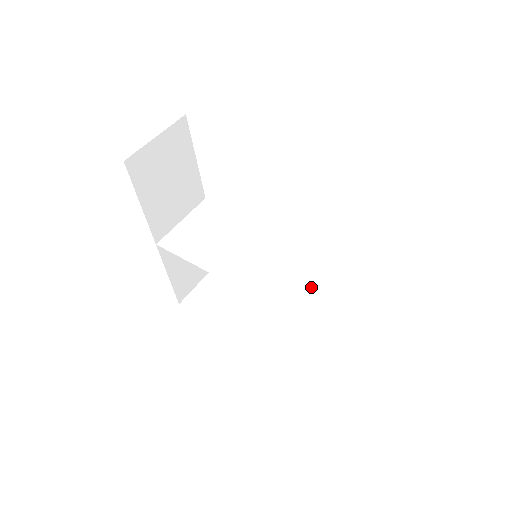
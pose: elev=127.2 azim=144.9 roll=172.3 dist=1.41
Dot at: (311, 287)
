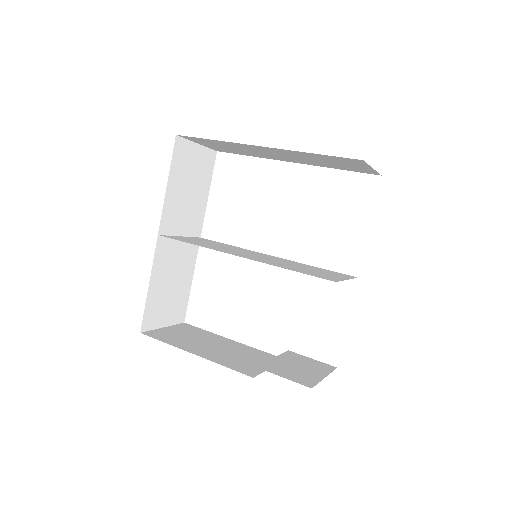
Dot at: (312, 271)
